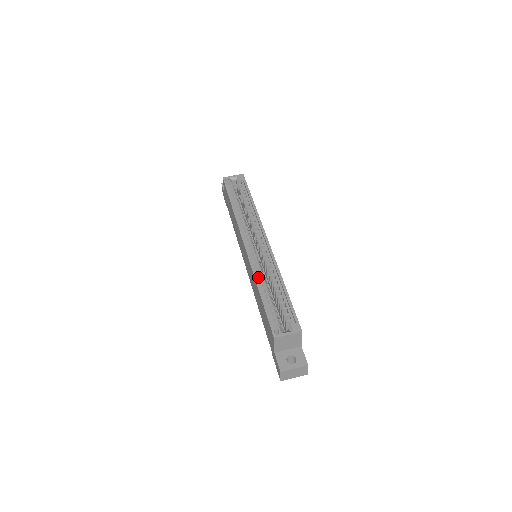
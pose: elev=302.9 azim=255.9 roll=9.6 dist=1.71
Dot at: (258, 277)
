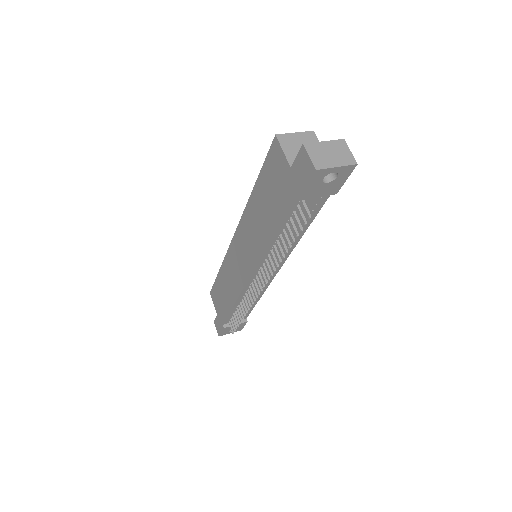
Dot at: occluded
